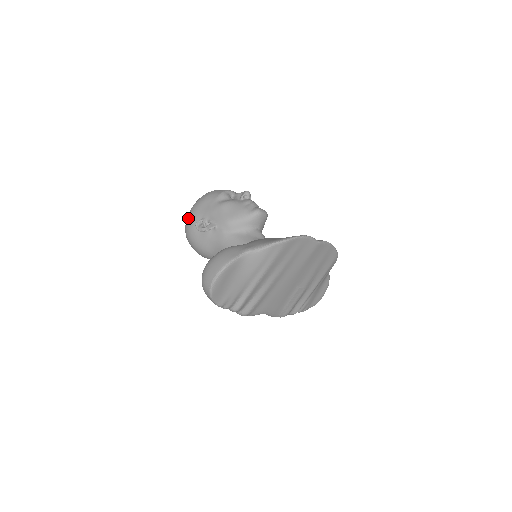
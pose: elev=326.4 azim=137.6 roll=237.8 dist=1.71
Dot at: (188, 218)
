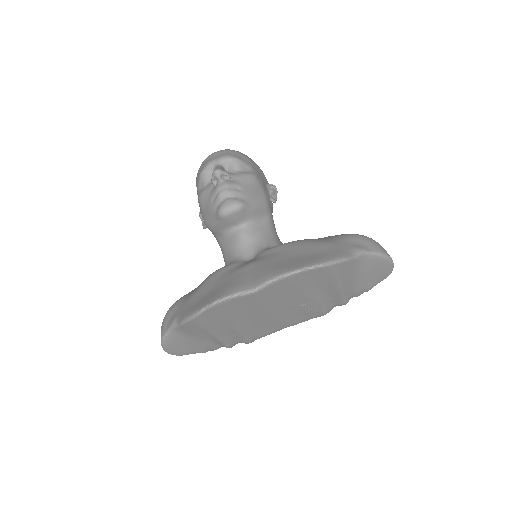
Dot at: occluded
